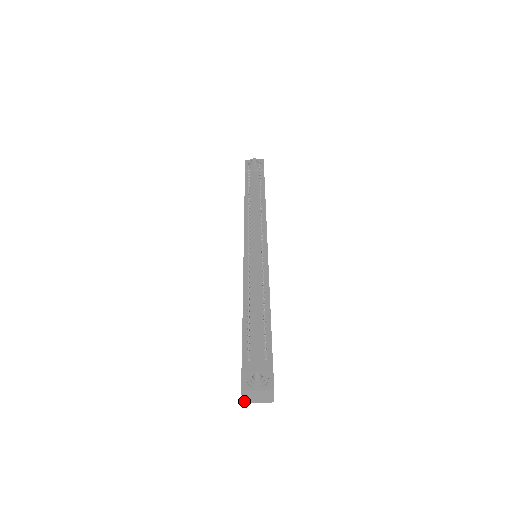
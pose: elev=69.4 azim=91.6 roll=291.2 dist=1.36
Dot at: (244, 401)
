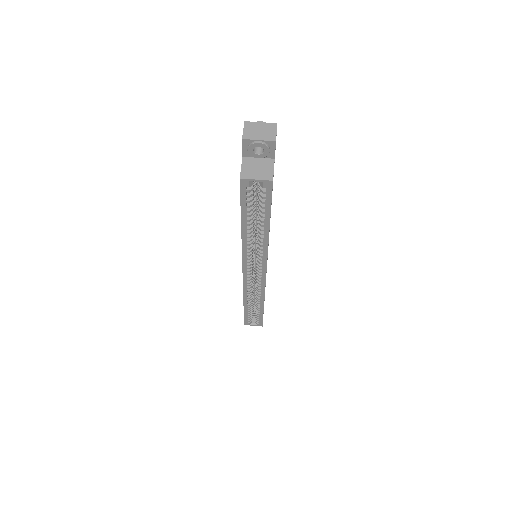
Dot at: (244, 137)
